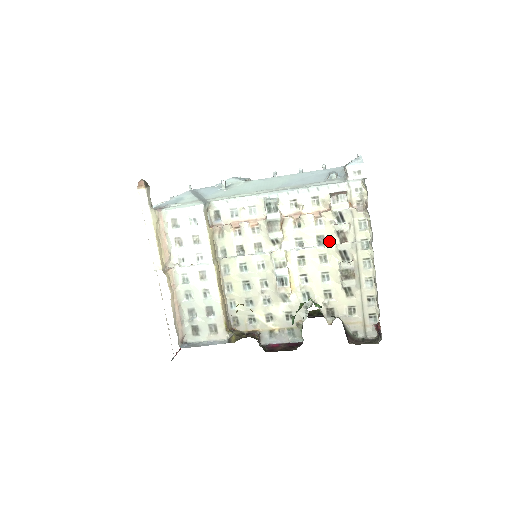
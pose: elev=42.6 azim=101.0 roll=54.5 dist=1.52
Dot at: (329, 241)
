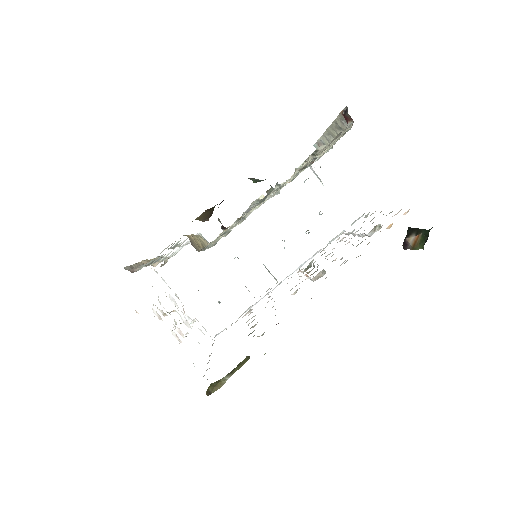
Dot at: occluded
